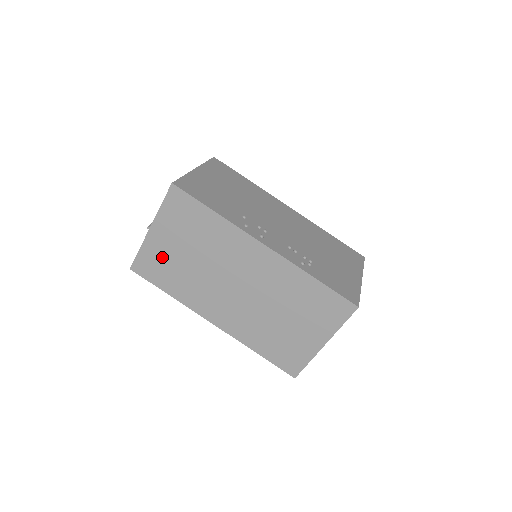
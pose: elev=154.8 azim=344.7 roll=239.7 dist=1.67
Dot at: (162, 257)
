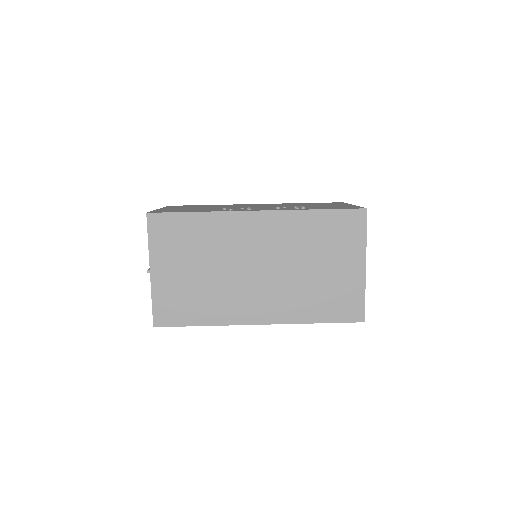
Dot at: (176, 291)
